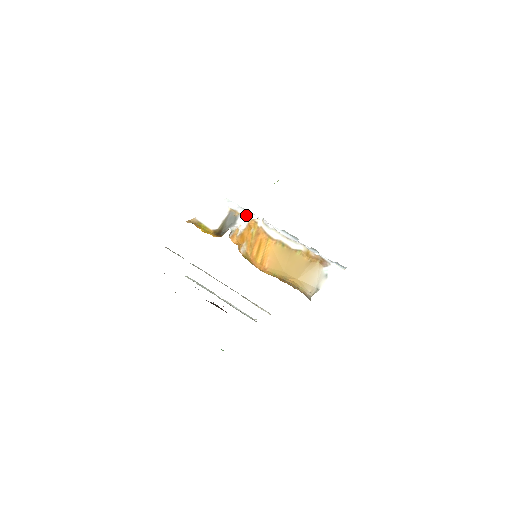
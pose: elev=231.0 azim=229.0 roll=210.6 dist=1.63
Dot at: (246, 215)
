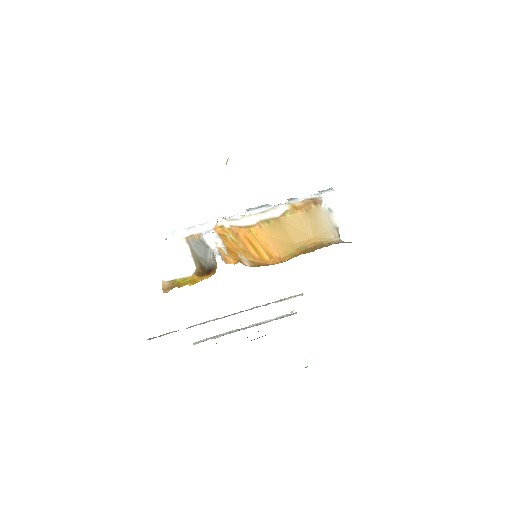
Dot at: (205, 230)
